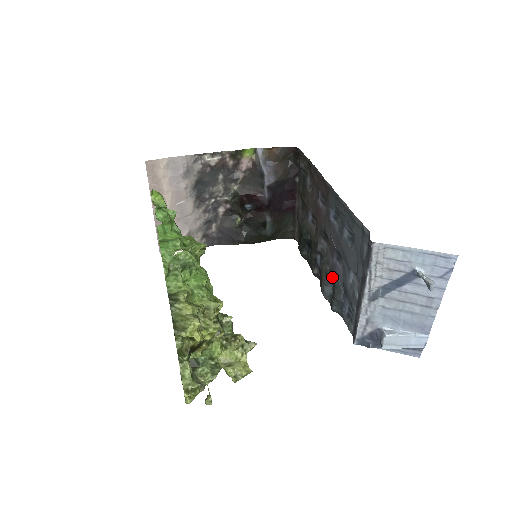
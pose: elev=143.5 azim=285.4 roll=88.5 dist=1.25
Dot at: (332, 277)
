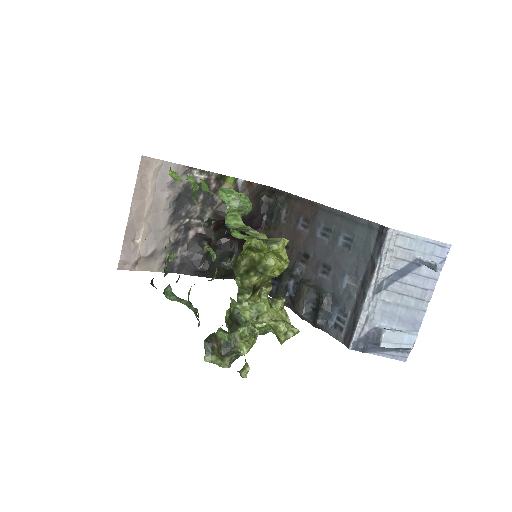
Dot at: (318, 290)
